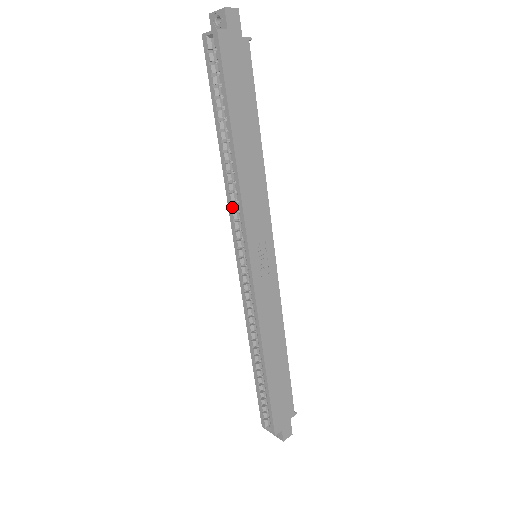
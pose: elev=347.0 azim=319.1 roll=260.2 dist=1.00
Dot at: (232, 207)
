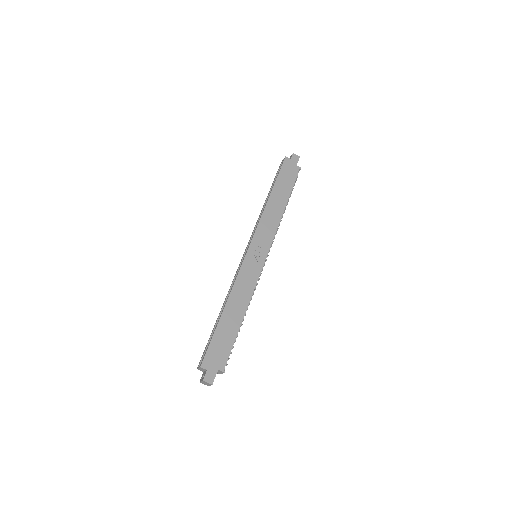
Dot at: (256, 225)
